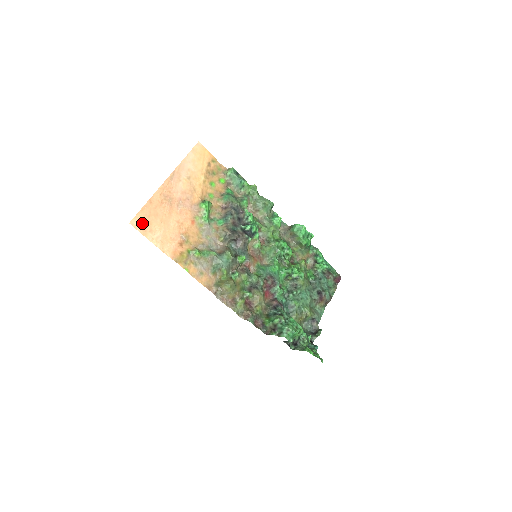
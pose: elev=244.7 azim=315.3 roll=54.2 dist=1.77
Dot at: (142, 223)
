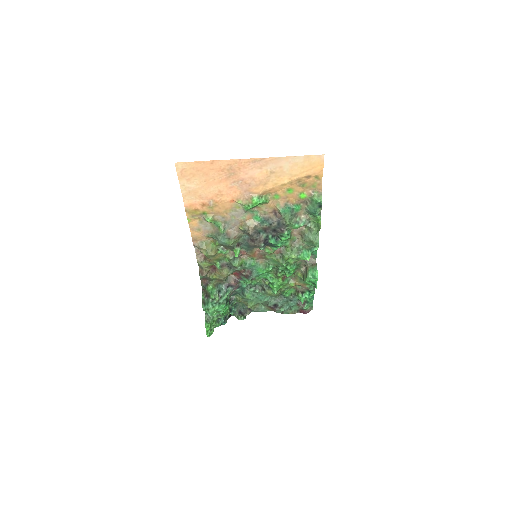
Dot at: (187, 170)
